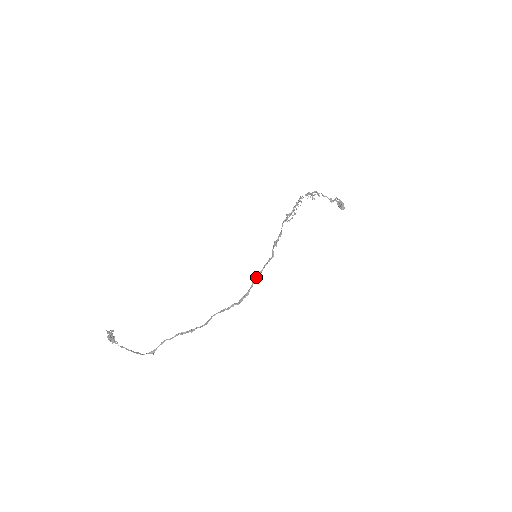
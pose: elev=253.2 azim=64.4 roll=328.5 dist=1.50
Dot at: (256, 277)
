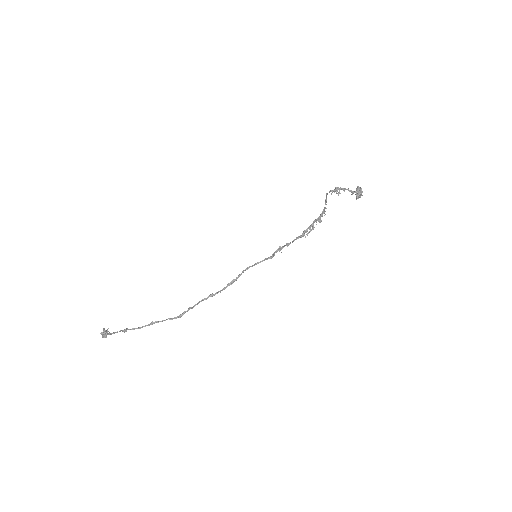
Dot at: (248, 267)
